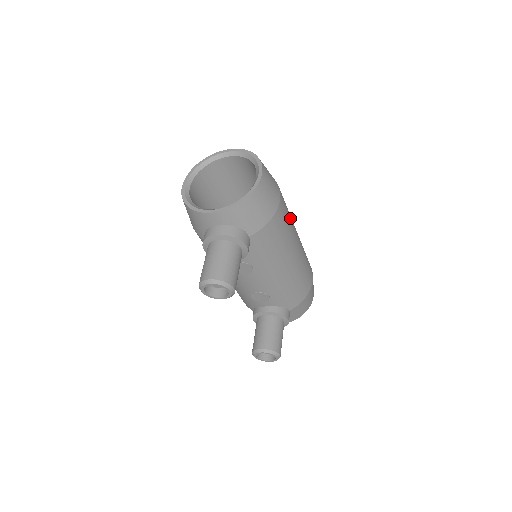
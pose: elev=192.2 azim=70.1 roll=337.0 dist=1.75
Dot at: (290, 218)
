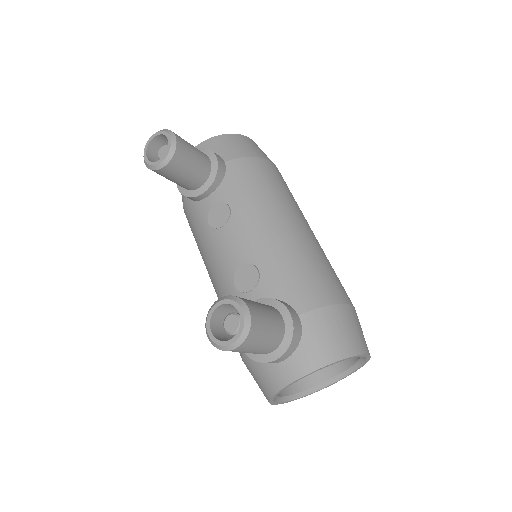
Dot at: occluded
